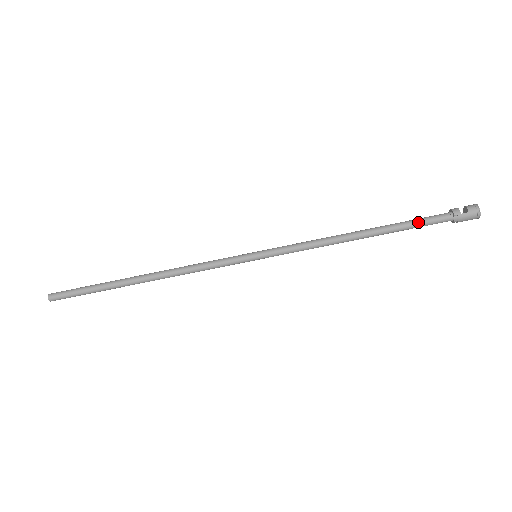
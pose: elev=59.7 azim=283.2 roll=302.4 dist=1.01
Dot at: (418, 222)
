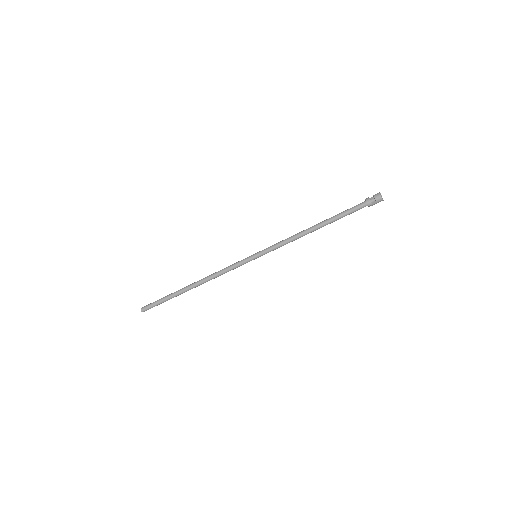
Dot at: (348, 214)
